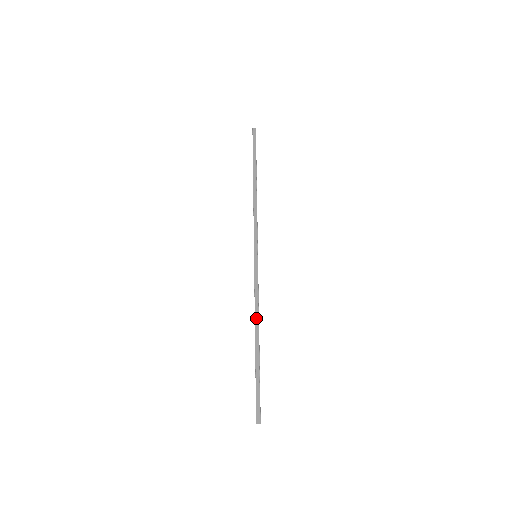
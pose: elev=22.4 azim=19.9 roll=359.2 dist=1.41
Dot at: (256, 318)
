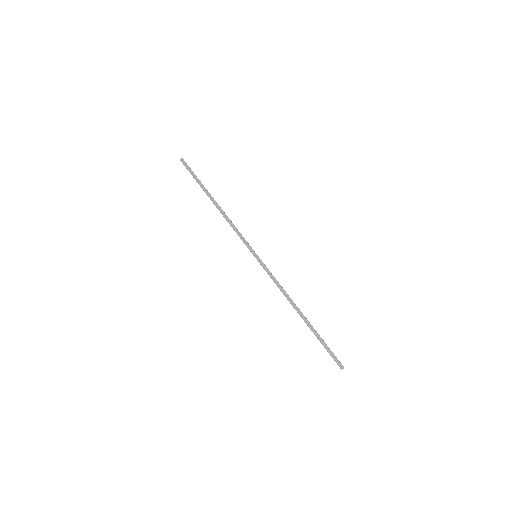
Dot at: (289, 300)
